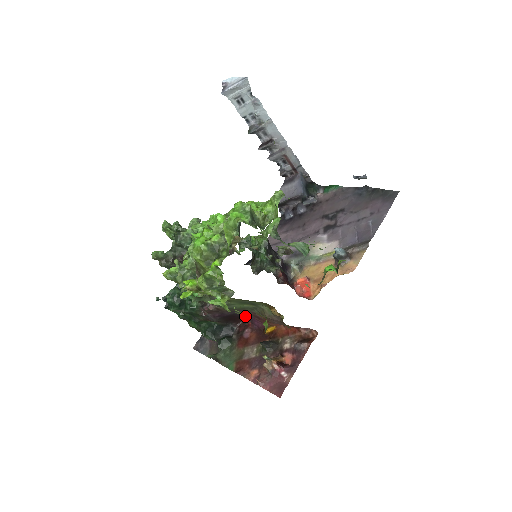
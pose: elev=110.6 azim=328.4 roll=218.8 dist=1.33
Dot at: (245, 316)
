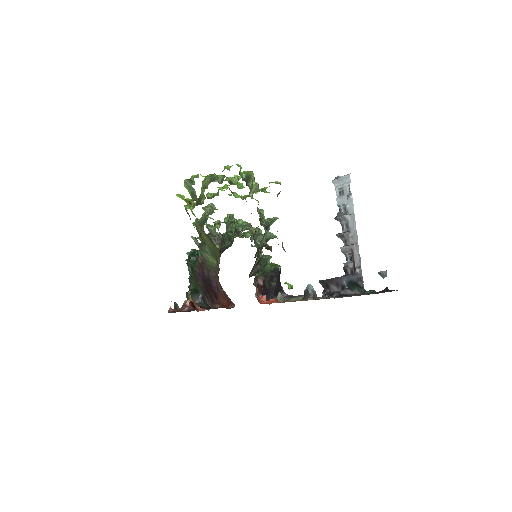
Dot at: (216, 290)
